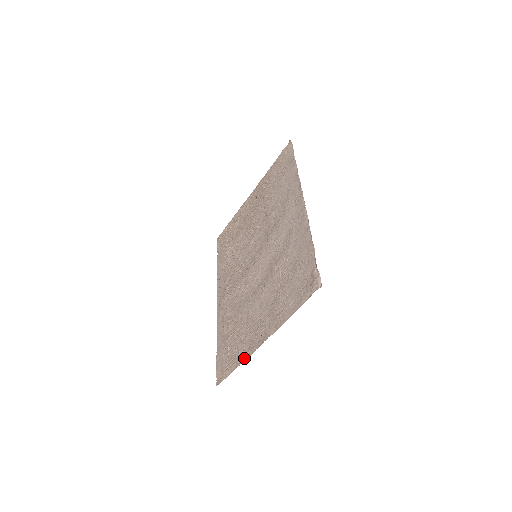
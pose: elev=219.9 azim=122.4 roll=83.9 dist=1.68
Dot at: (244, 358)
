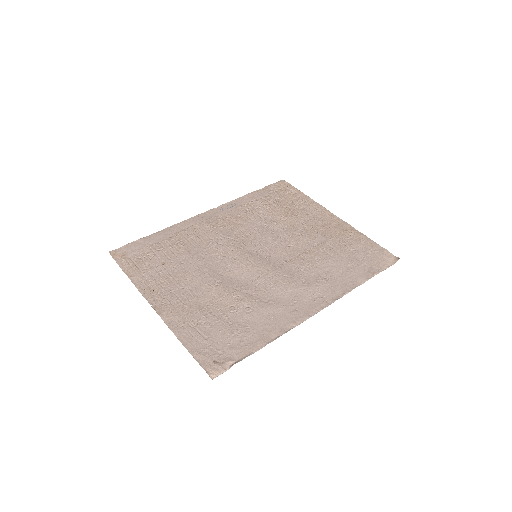
Dot at: (138, 284)
